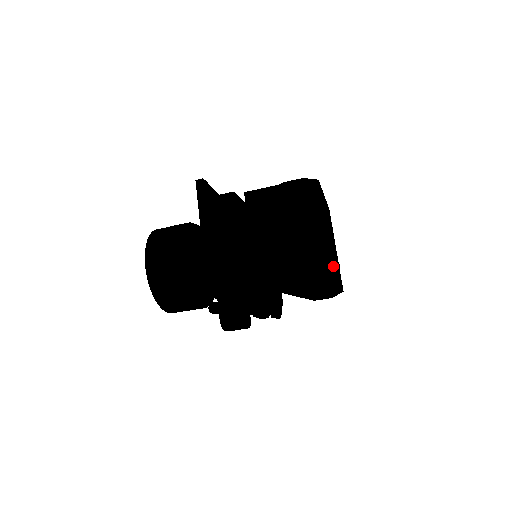
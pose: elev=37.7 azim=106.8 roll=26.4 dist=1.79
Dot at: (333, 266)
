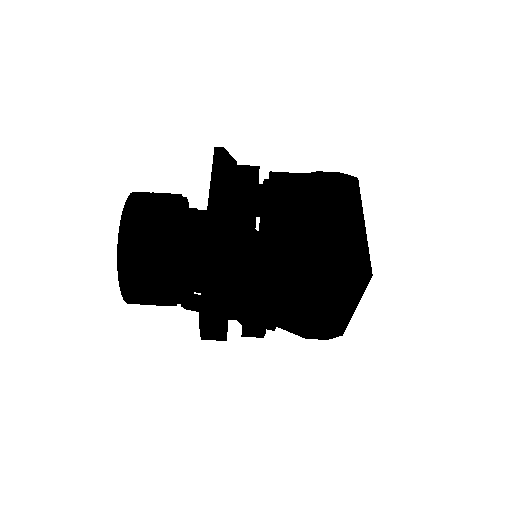
Dot at: (369, 262)
